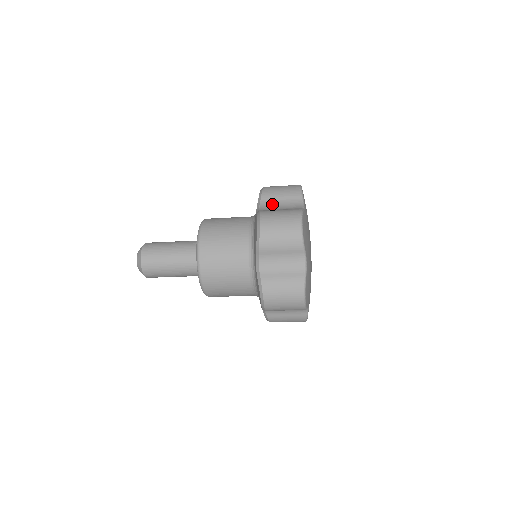
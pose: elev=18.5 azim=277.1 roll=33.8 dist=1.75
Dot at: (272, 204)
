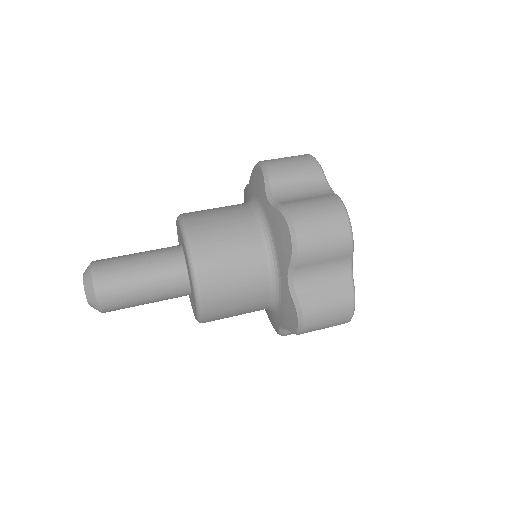
Dot at: (311, 272)
